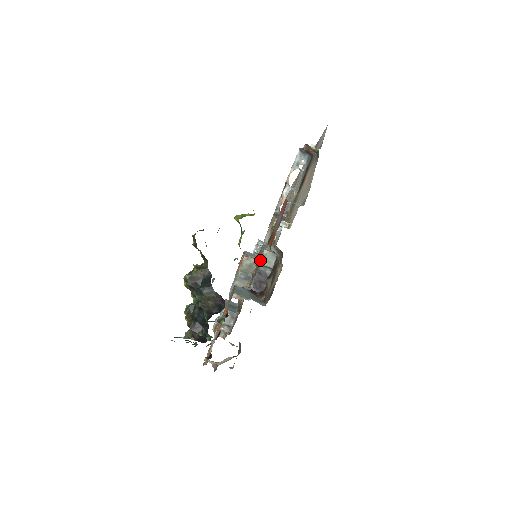
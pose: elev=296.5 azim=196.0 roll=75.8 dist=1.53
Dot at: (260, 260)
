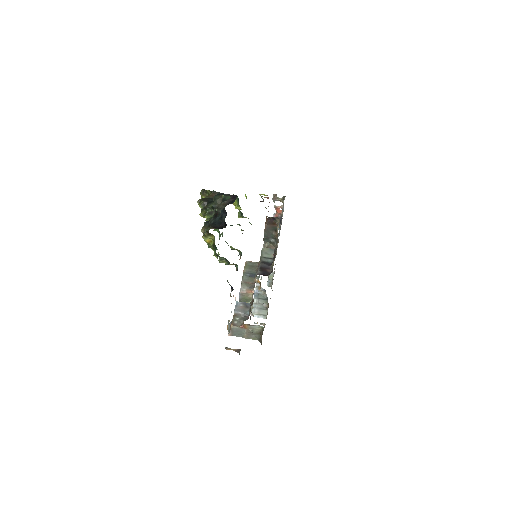
Dot at: occluded
